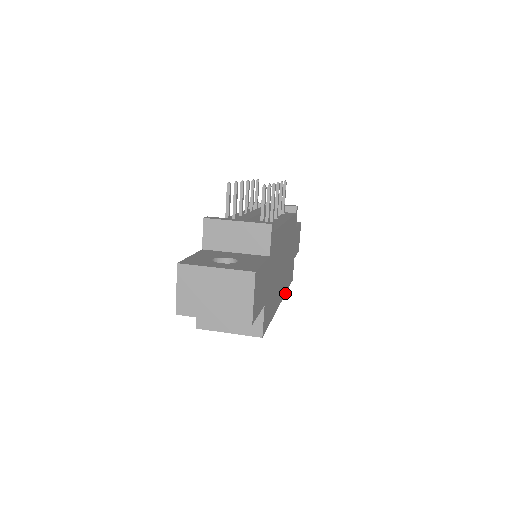
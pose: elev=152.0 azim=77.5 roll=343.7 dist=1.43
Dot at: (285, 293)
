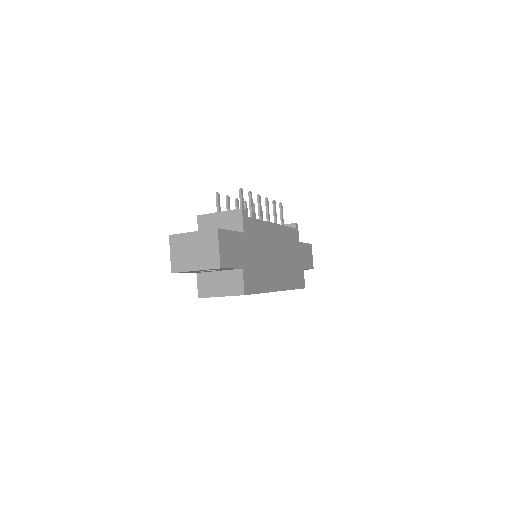
Dot at: (289, 289)
